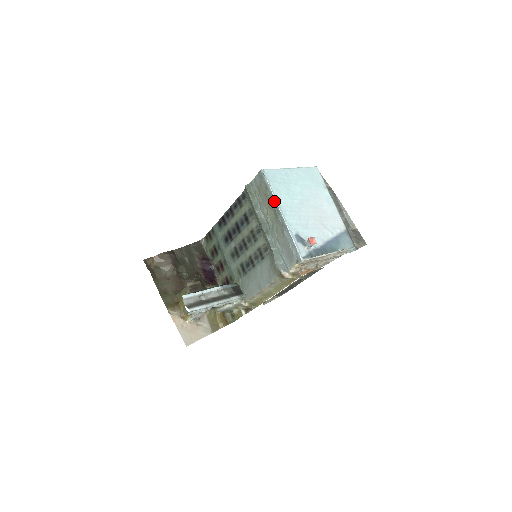
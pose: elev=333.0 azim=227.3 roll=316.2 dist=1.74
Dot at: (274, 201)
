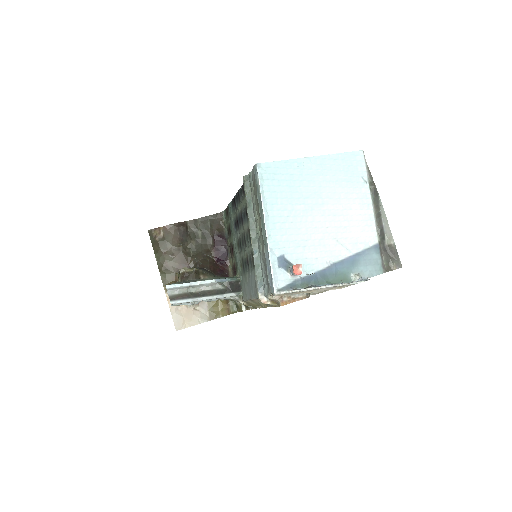
Dot at: (261, 209)
